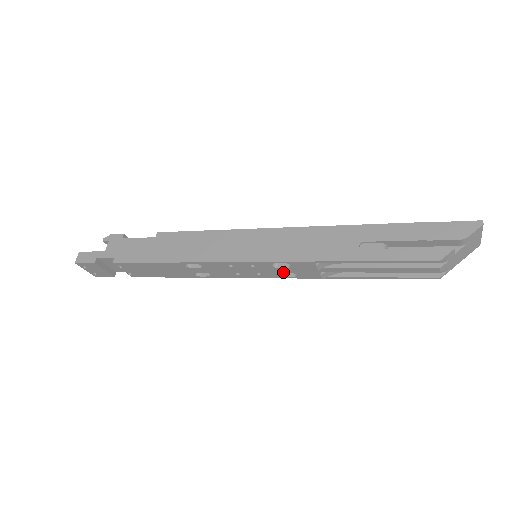
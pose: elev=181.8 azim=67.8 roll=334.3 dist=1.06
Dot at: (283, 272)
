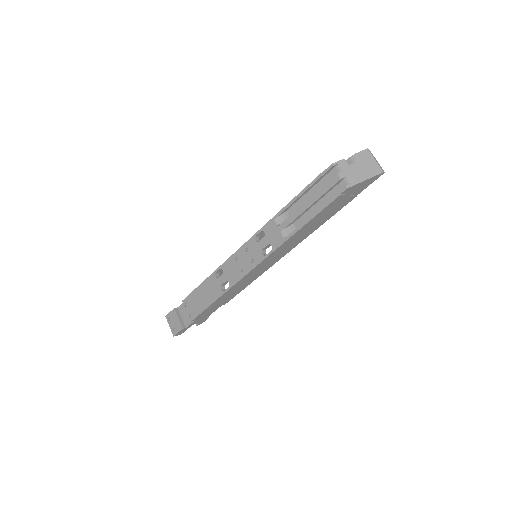
Dot at: (263, 247)
